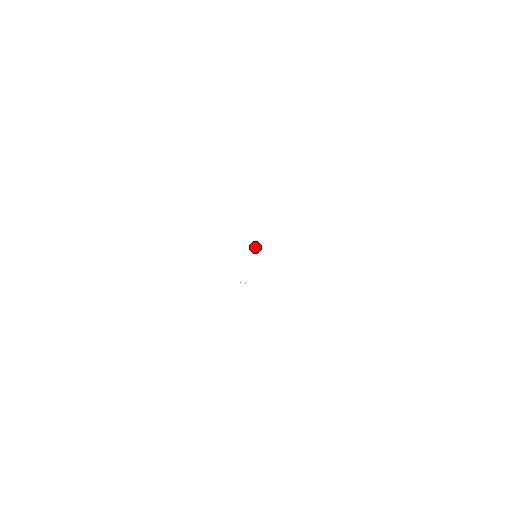
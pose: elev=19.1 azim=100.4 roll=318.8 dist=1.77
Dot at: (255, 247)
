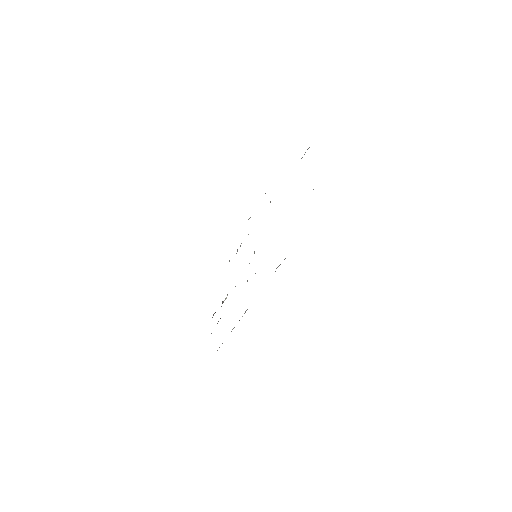
Dot at: occluded
